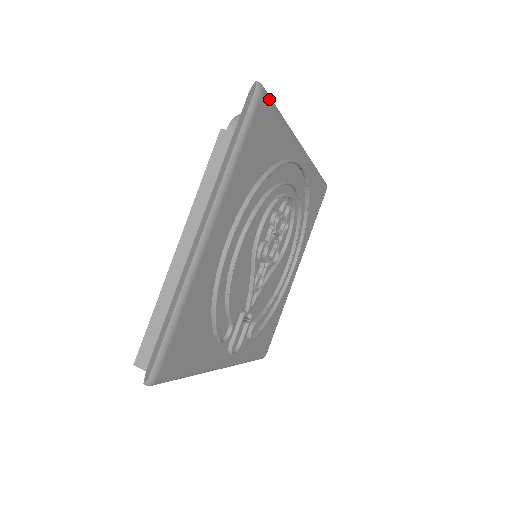
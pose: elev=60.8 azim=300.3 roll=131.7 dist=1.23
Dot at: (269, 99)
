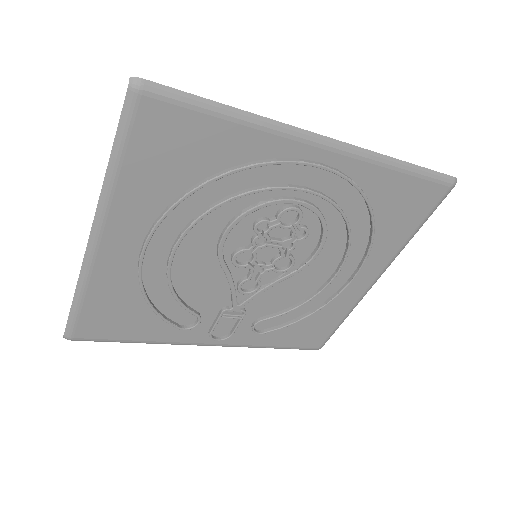
Dot at: (171, 95)
